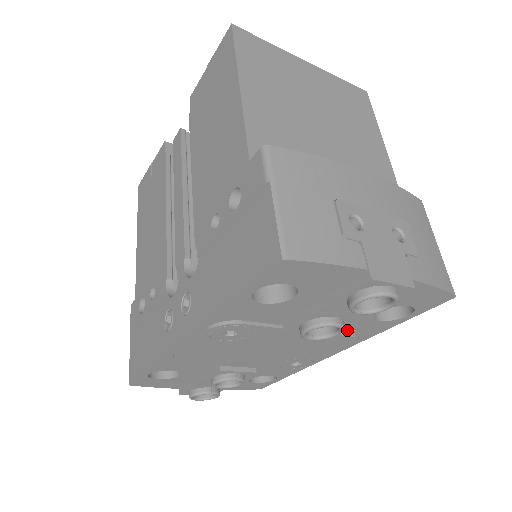
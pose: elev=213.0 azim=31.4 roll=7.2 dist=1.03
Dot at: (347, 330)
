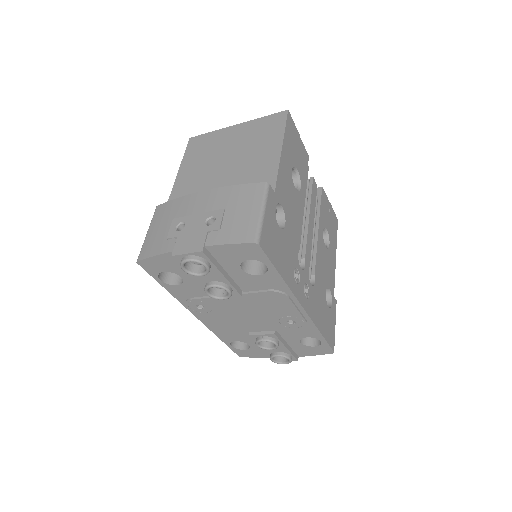
Dot at: (259, 288)
